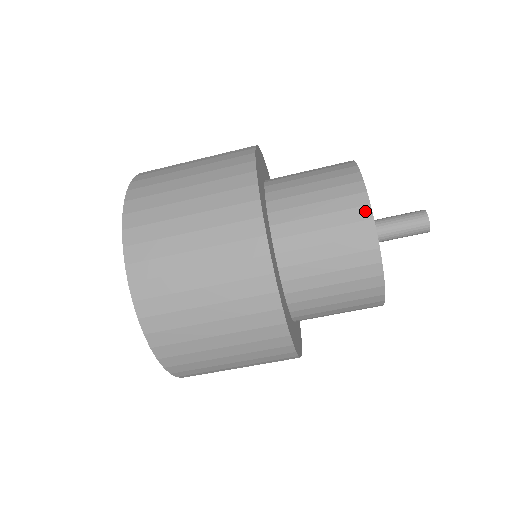
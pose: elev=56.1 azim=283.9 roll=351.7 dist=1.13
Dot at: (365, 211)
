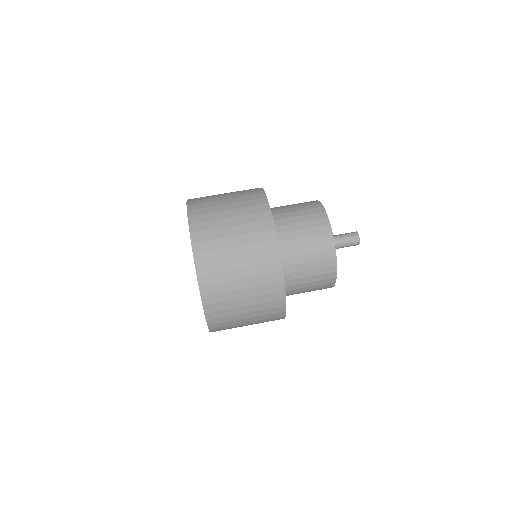
Dot at: occluded
